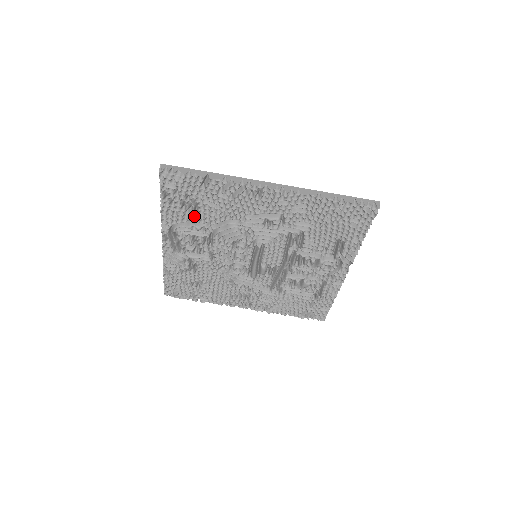
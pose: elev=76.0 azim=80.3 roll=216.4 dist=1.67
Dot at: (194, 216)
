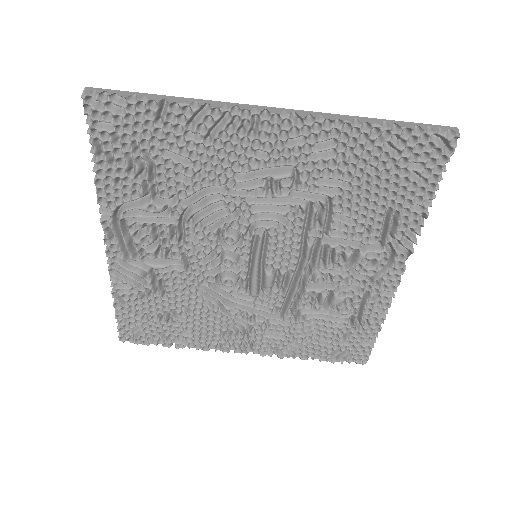
Dot at: (150, 185)
